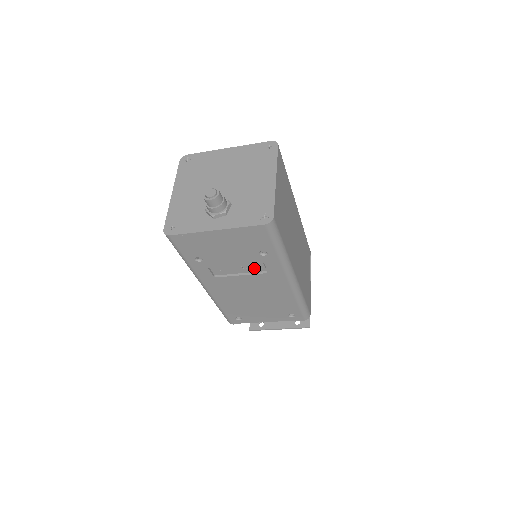
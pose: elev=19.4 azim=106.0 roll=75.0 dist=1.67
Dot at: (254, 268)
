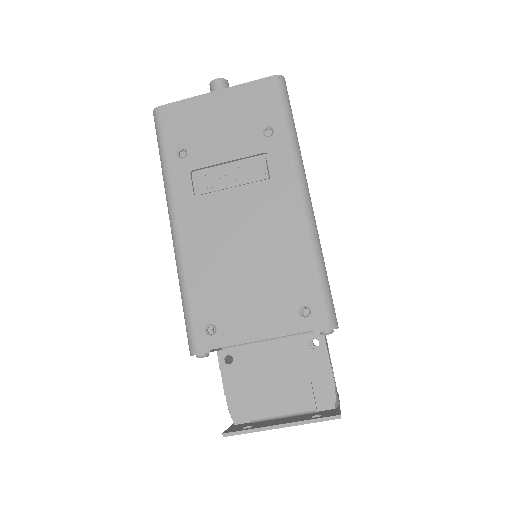
Dot at: (253, 177)
